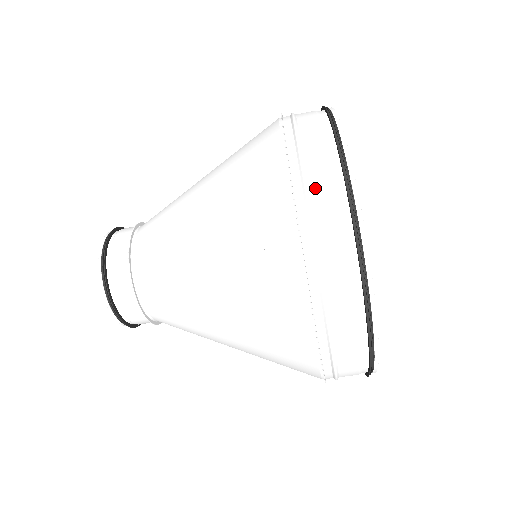
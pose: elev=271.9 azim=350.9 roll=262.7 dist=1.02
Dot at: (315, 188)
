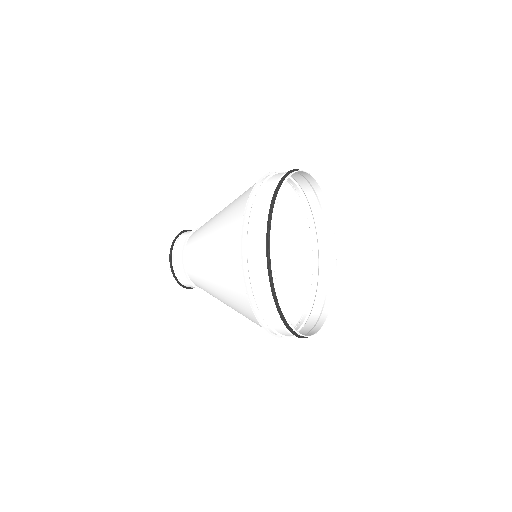
Dot at: (253, 261)
